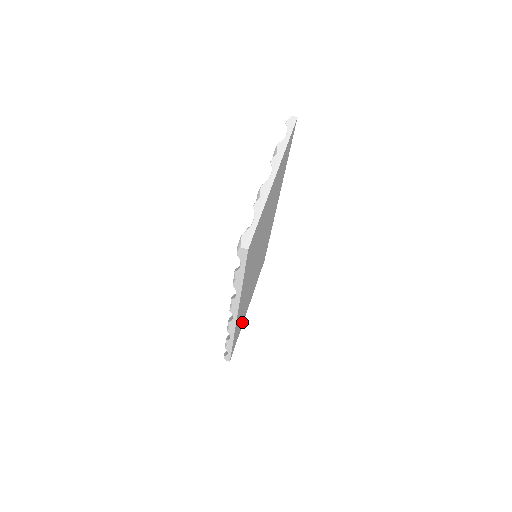
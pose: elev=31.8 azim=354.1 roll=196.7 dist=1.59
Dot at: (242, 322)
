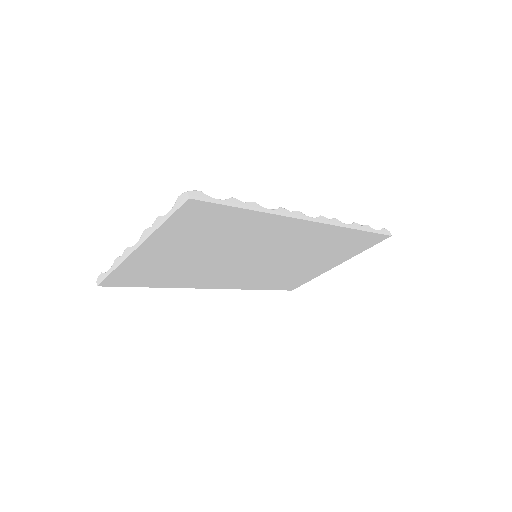
Dot at: (309, 275)
